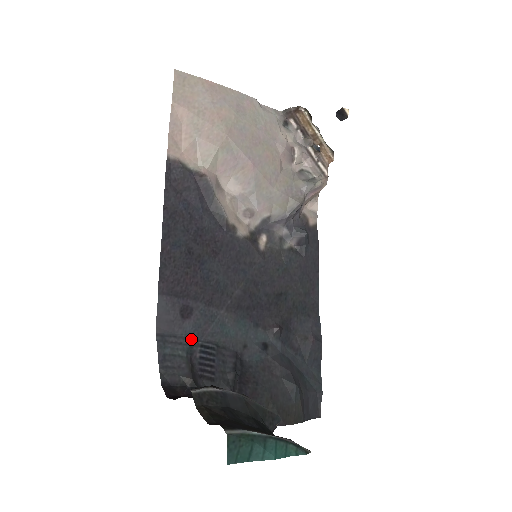
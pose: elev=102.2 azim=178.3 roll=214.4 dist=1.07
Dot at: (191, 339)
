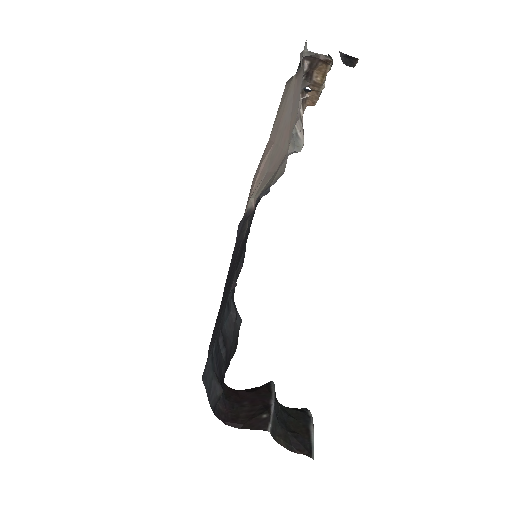
Dot at: (212, 356)
